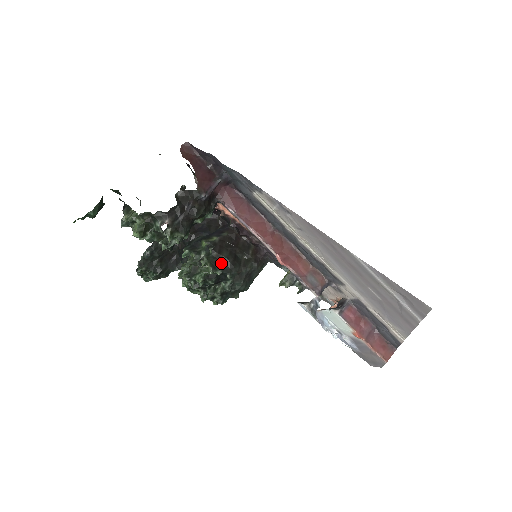
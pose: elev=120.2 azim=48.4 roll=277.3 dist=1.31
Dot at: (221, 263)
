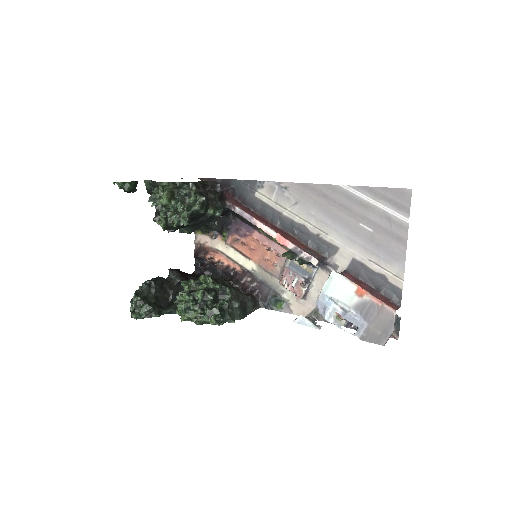
Dot at: (220, 282)
